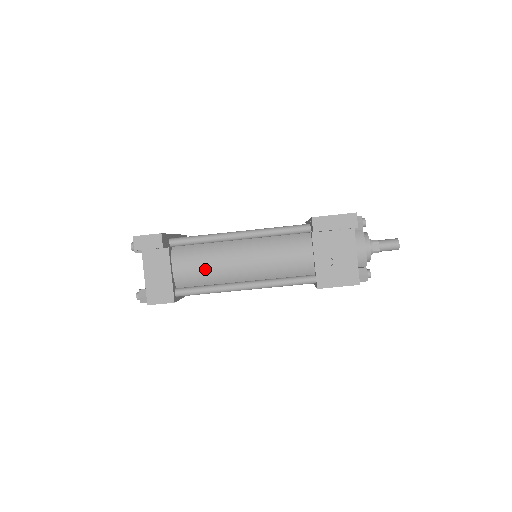
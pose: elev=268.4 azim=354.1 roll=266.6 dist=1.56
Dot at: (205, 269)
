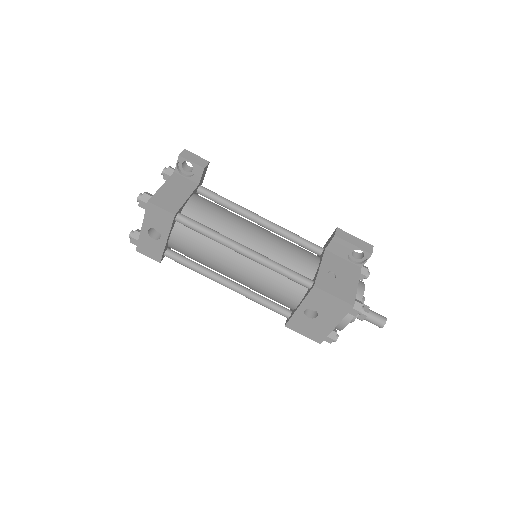
Dot at: (218, 217)
